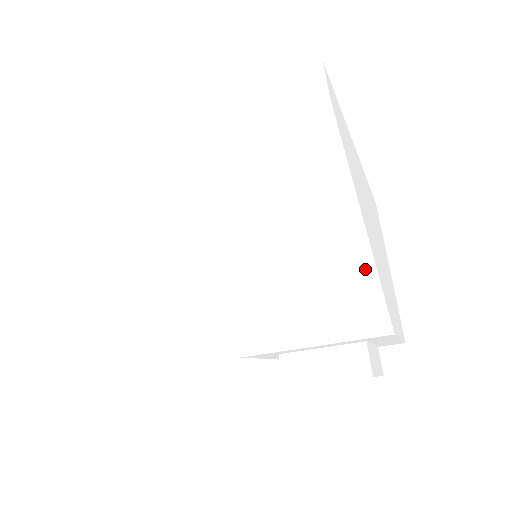
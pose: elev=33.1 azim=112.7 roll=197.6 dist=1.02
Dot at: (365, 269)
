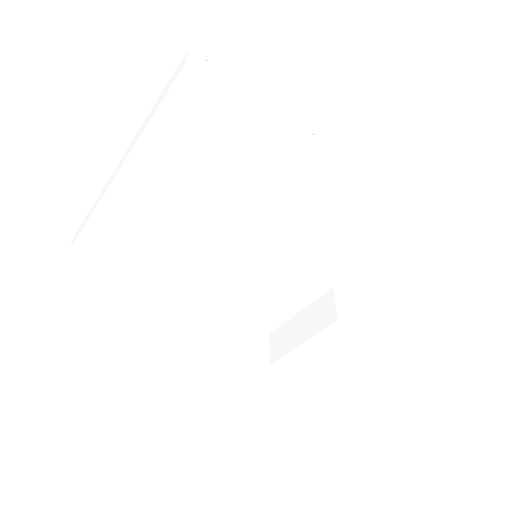
Dot at: (271, 192)
